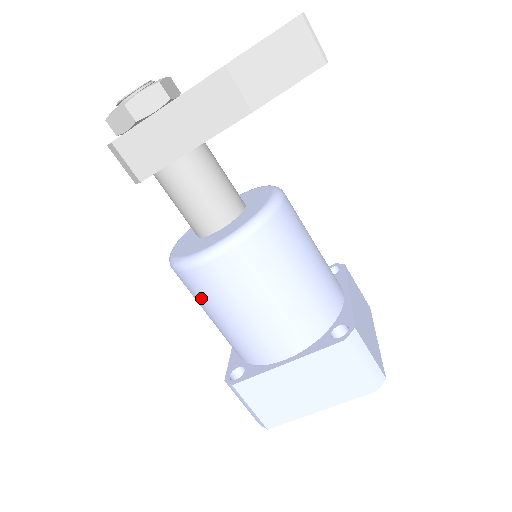
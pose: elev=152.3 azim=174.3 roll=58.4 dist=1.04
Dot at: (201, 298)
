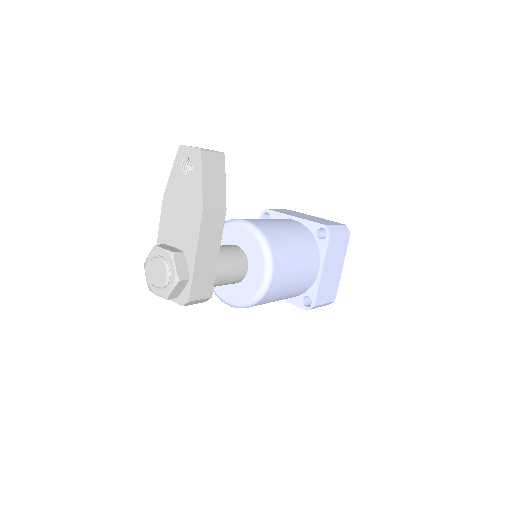
Dot at: (274, 298)
